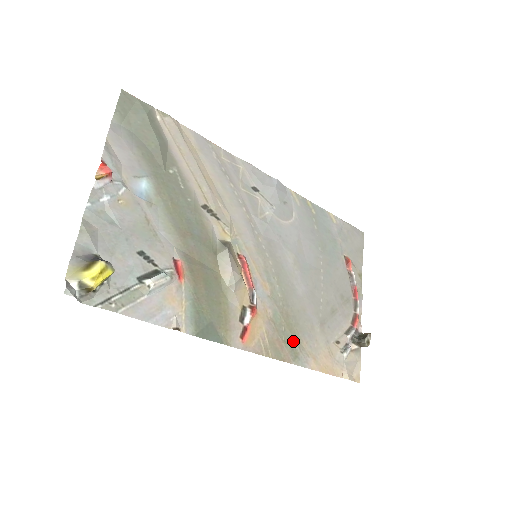
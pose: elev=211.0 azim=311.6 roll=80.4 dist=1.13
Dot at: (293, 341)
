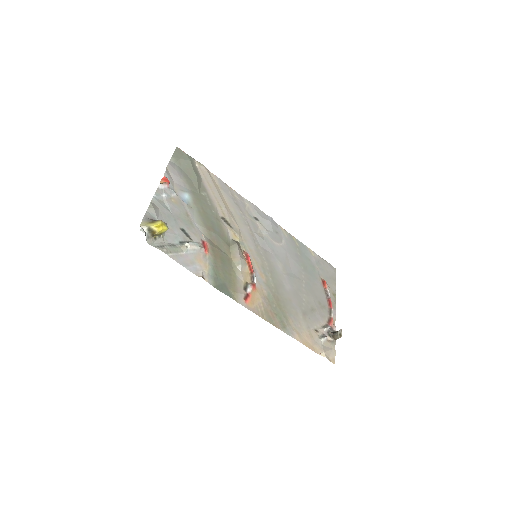
Dot at: (282, 316)
